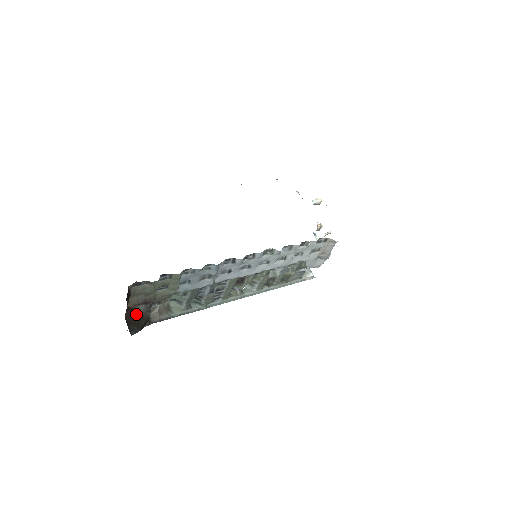
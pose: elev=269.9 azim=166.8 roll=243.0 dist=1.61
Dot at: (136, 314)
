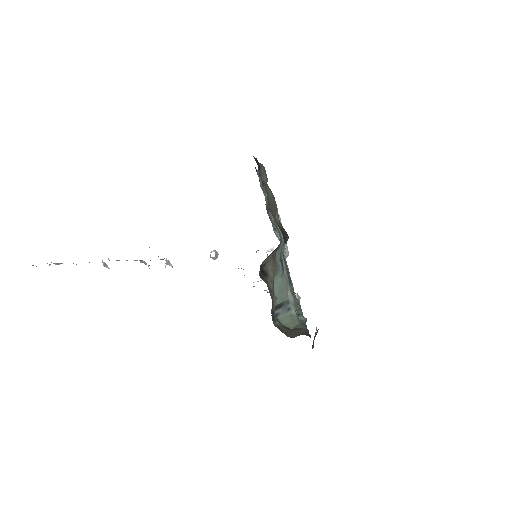
Dot at: occluded
